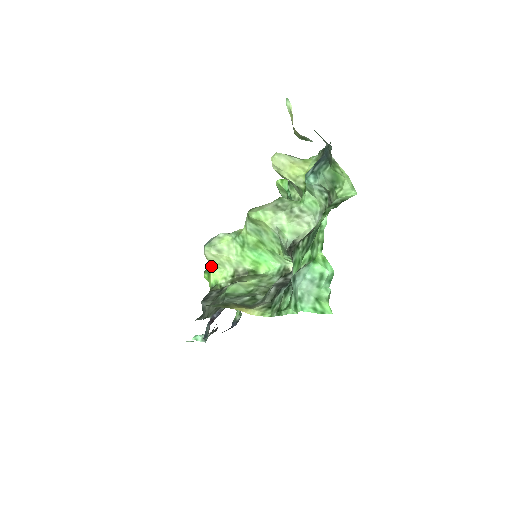
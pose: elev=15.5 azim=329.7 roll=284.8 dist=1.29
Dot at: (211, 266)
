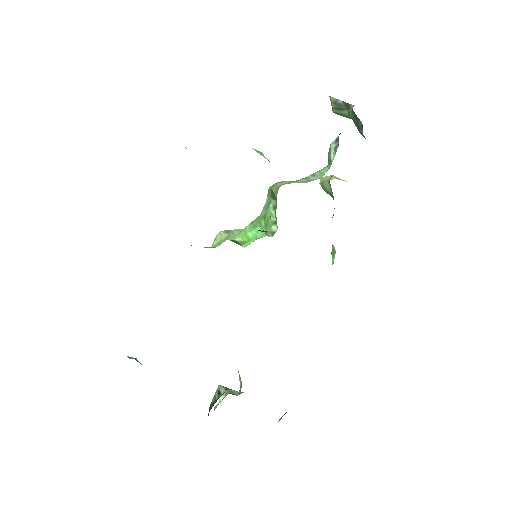
Dot at: occluded
